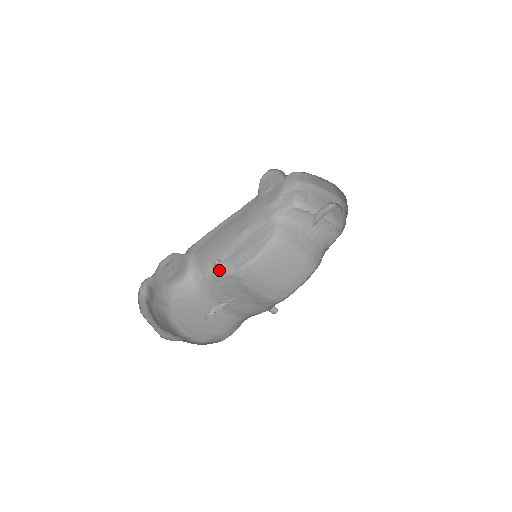
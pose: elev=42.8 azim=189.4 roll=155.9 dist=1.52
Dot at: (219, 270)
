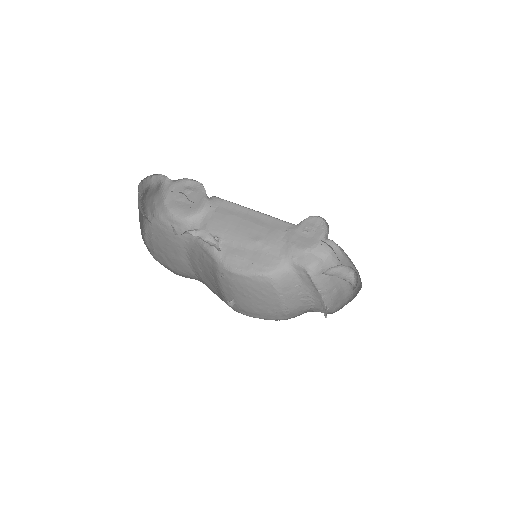
Dot at: (211, 246)
